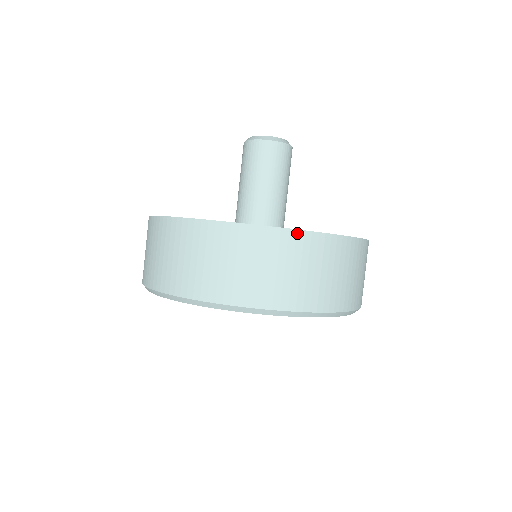
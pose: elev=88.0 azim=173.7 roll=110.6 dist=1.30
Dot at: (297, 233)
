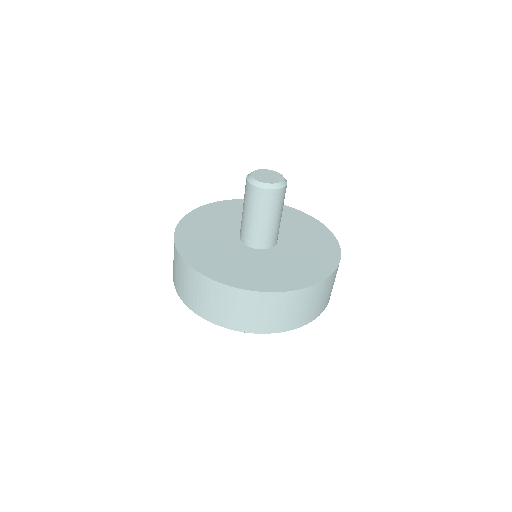
Dot at: (198, 274)
